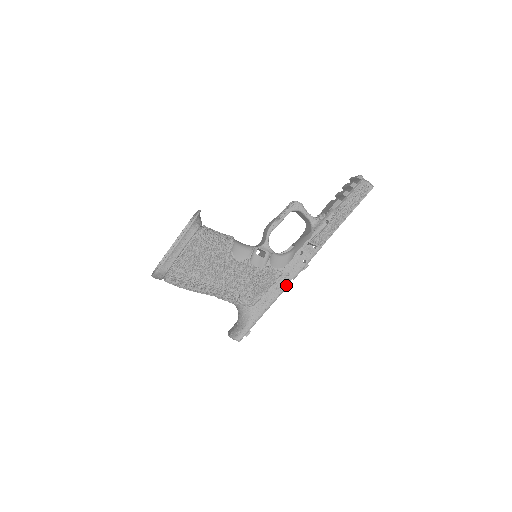
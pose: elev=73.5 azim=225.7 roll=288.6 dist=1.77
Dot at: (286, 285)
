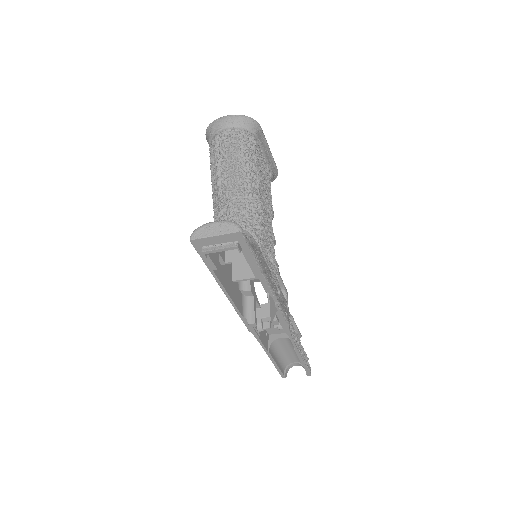
Dot at: (275, 294)
